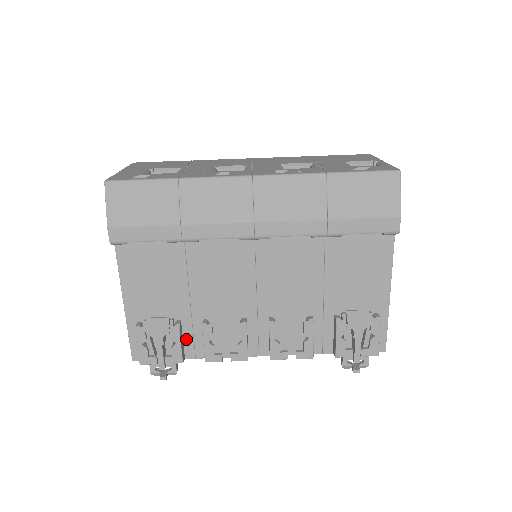
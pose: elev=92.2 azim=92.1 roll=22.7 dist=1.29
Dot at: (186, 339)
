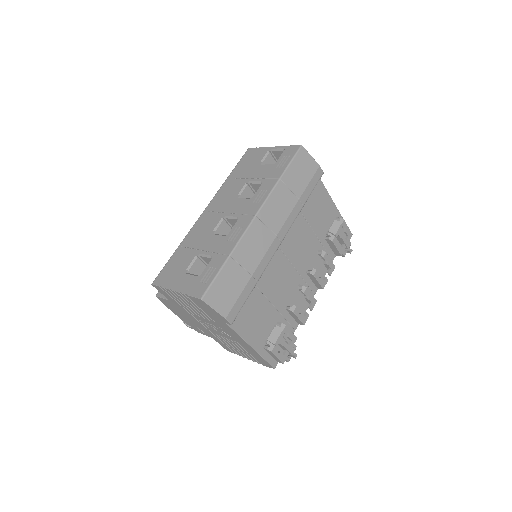
Dot at: occluded
